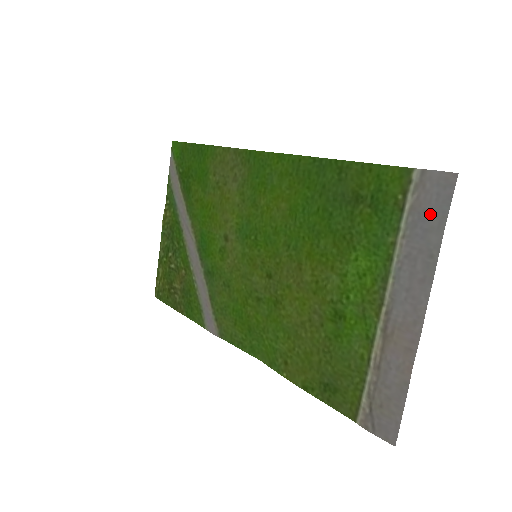
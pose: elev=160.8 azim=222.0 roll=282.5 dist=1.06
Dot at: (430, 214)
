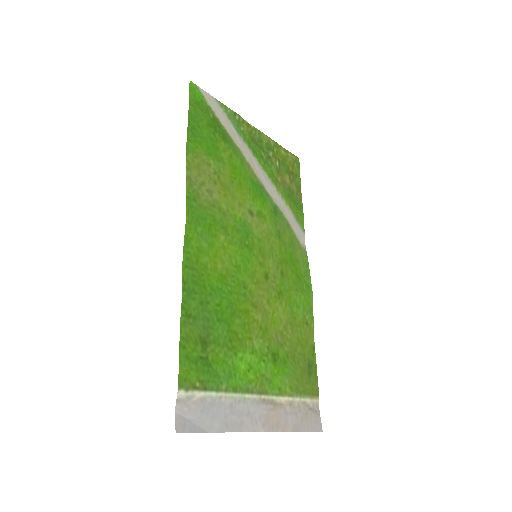
Dot at: (203, 417)
